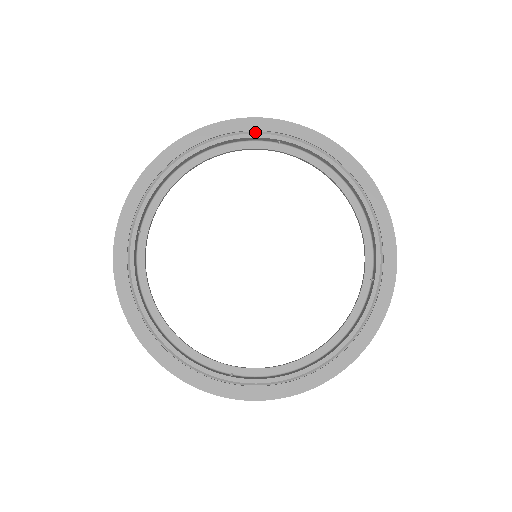
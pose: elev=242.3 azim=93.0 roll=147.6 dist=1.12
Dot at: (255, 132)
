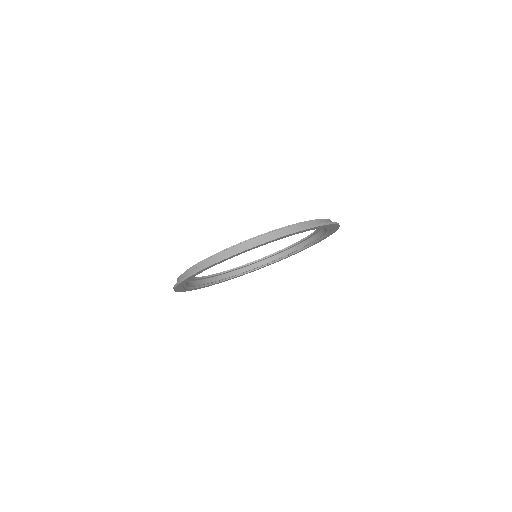
Dot at: (190, 278)
